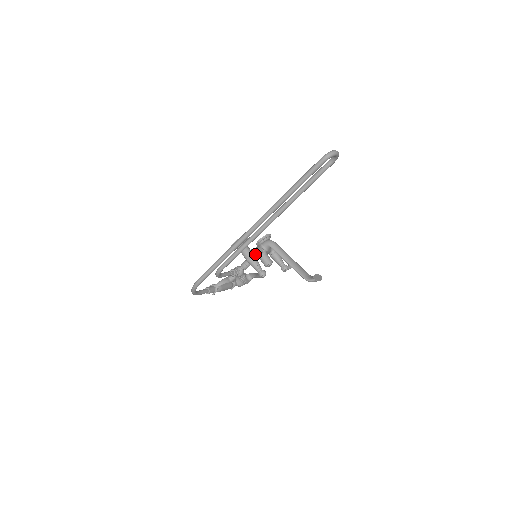
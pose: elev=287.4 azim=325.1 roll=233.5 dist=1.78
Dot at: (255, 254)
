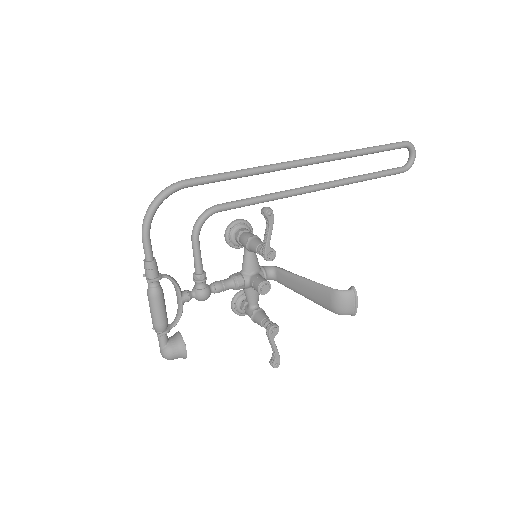
Dot at: (254, 257)
